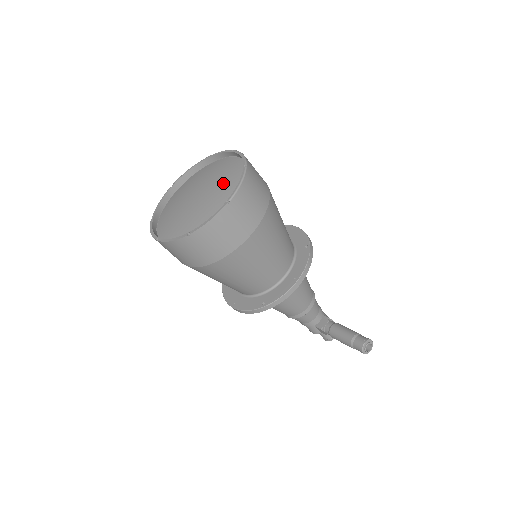
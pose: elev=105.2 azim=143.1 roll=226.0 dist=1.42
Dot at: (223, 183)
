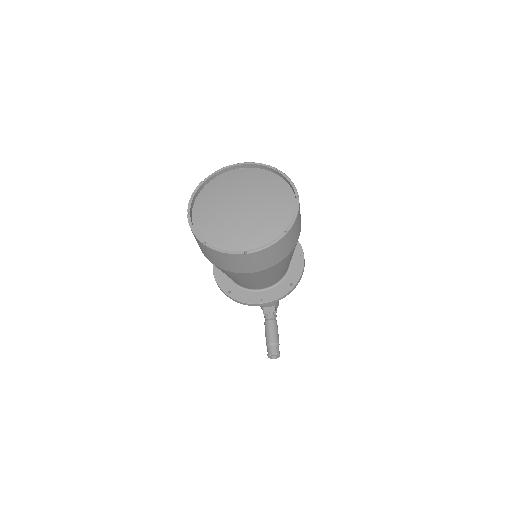
Dot at: (263, 222)
